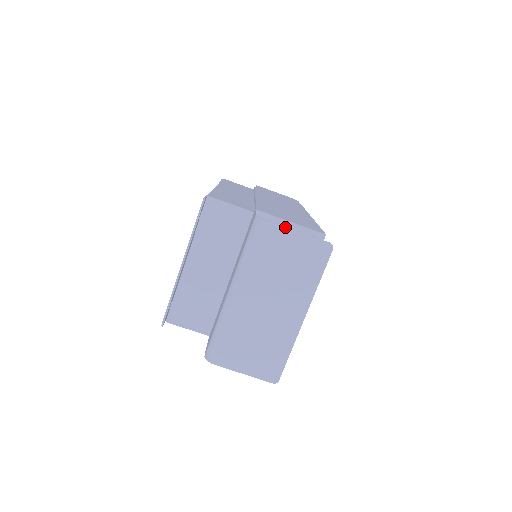
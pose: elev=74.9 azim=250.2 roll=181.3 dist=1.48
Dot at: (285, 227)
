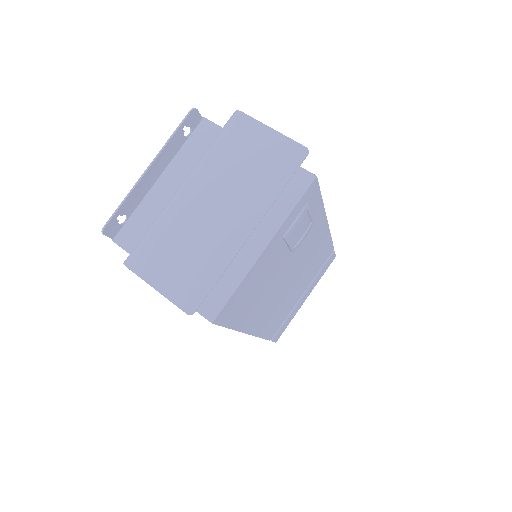
Dot at: (259, 122)
